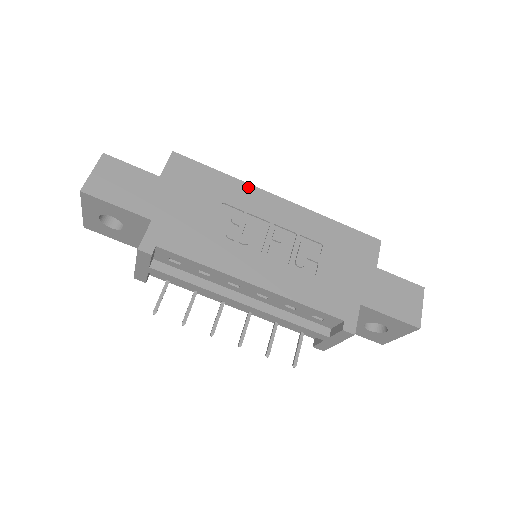
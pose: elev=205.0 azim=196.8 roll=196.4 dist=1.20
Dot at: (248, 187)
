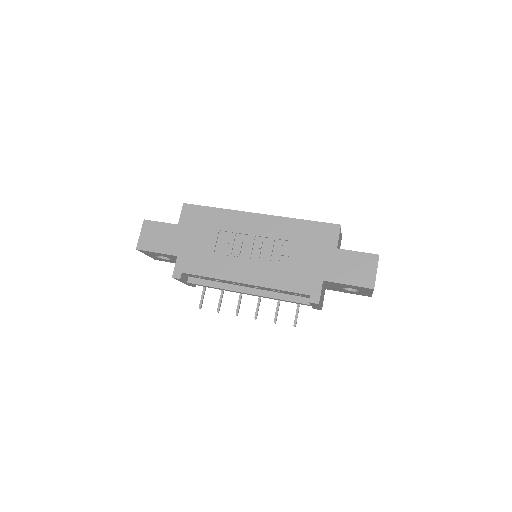
Dot at: (235, 213)
